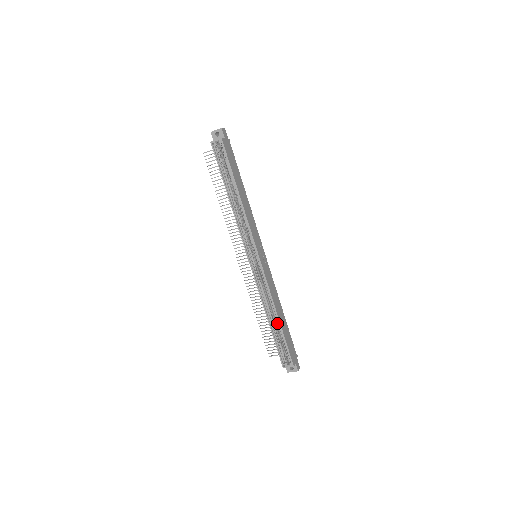
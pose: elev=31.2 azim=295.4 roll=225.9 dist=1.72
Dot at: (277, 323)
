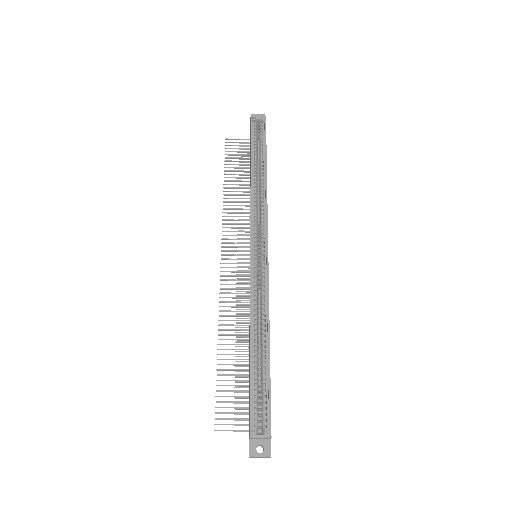
Dot at: (263, 351)
